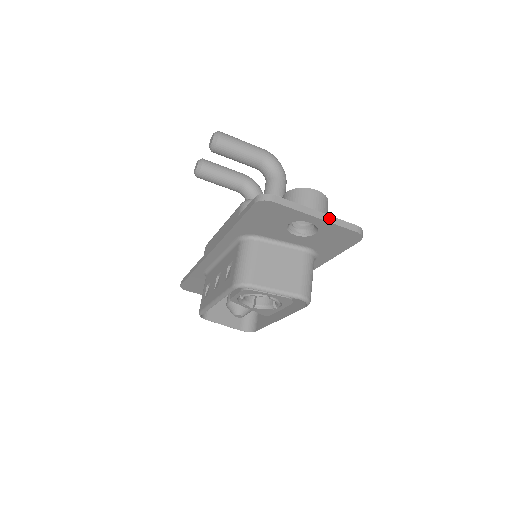
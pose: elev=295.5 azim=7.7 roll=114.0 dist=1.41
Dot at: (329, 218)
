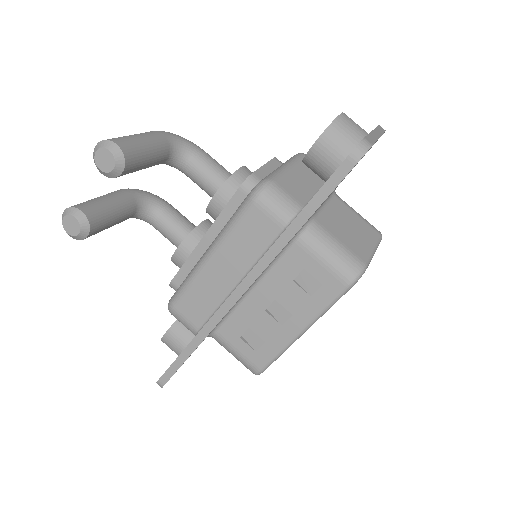
Dot at: (378, 131)
